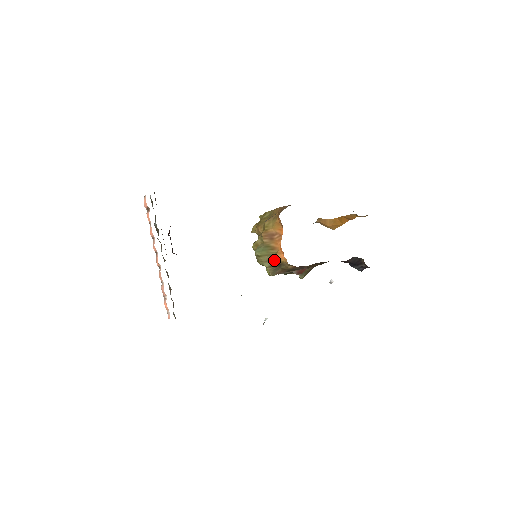
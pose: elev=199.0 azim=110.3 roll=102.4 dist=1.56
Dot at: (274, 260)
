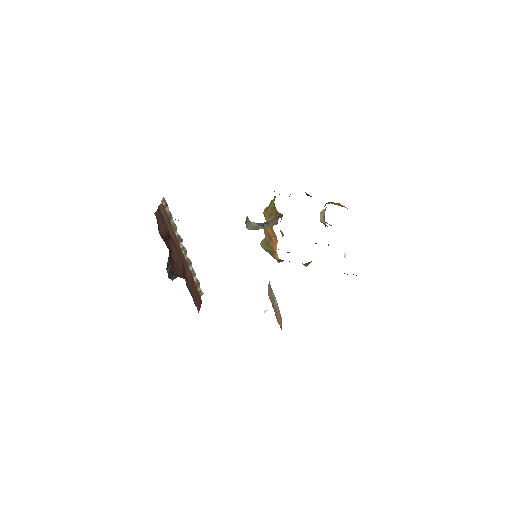
Dot at: occluded
